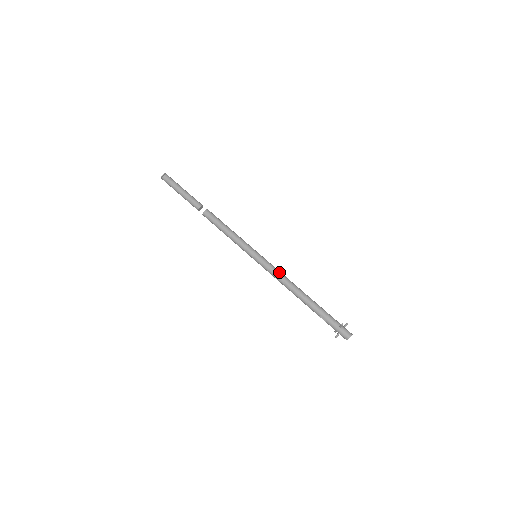
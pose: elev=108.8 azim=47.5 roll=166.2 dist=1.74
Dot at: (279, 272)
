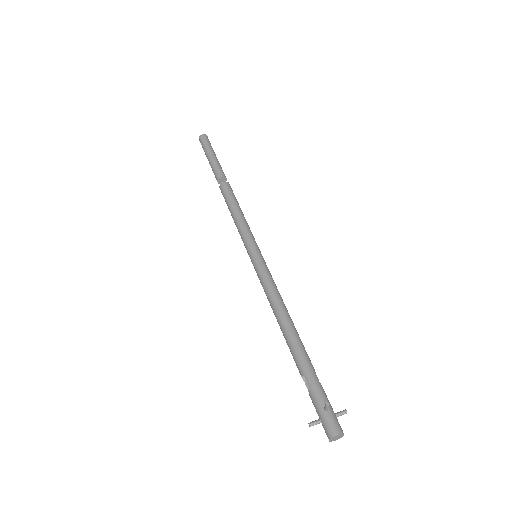
Dot at: (273, 286)
